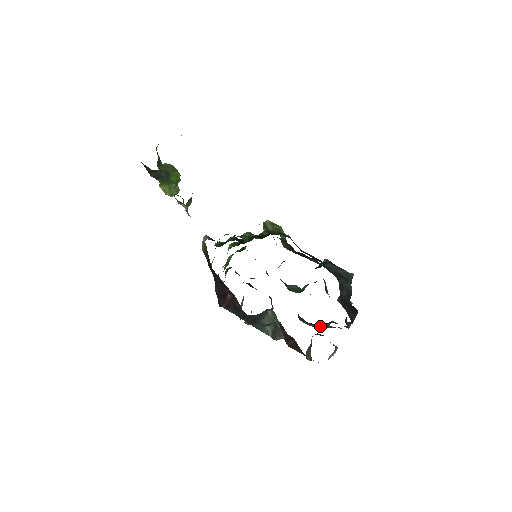
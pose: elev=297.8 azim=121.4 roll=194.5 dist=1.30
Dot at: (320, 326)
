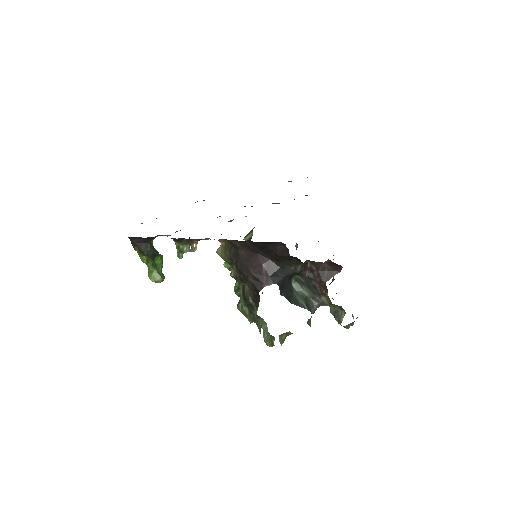
Dot at: (329, 284)
